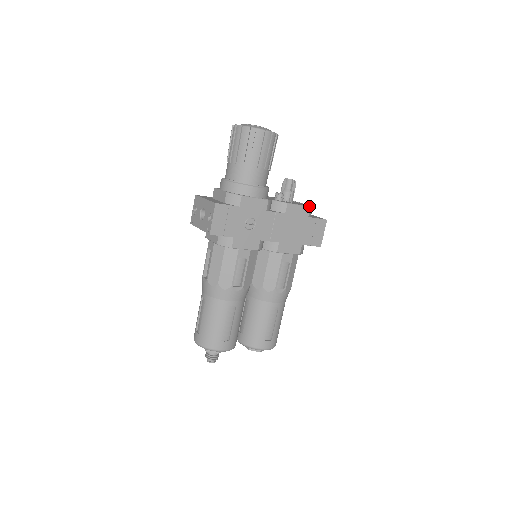
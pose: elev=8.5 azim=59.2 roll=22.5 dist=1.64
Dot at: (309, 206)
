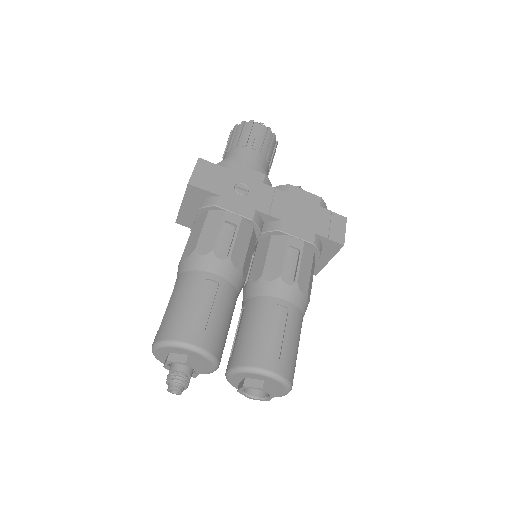
Dot at: occluded
